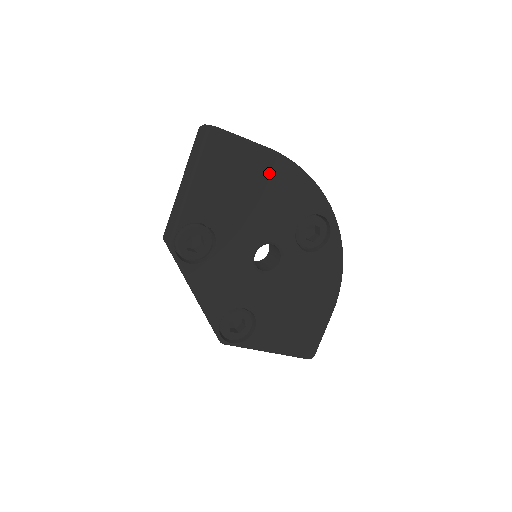
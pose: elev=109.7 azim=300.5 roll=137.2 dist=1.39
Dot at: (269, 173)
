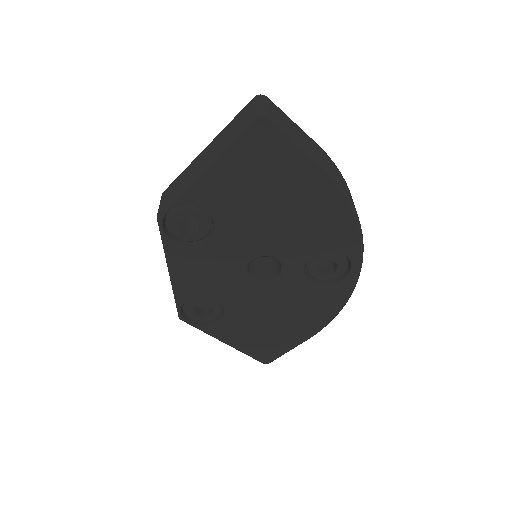
Dot at: (309, 192)
